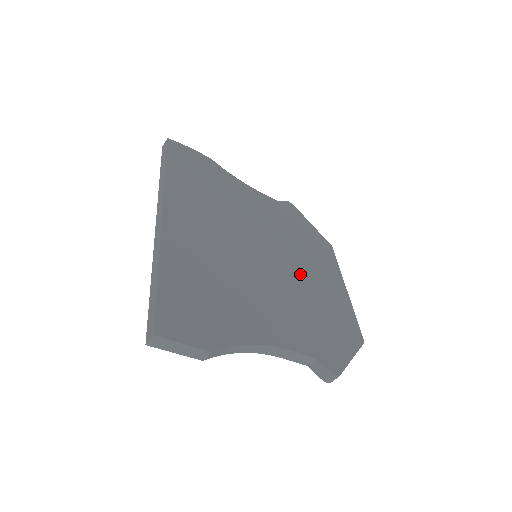
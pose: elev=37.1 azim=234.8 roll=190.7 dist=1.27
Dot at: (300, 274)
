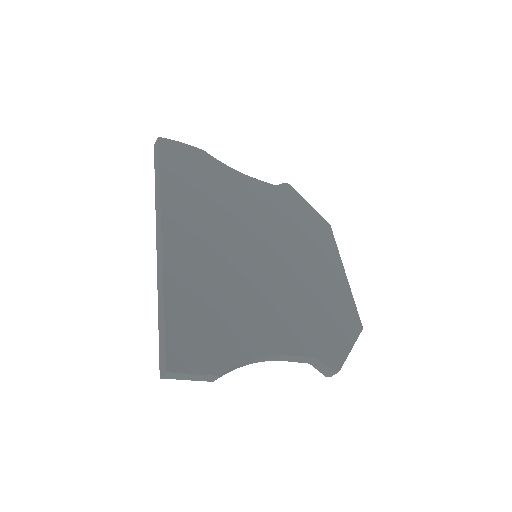
Dot at: (300, 268)
